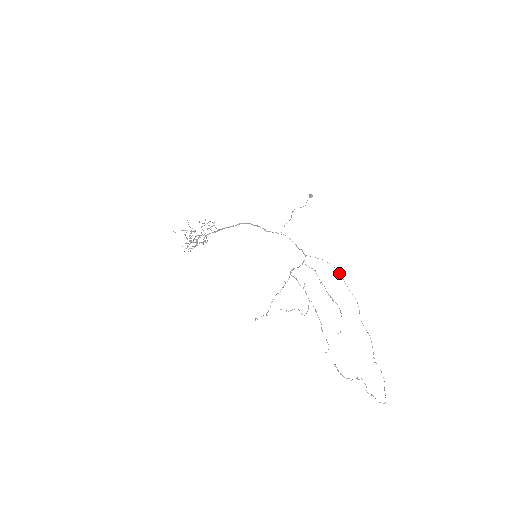
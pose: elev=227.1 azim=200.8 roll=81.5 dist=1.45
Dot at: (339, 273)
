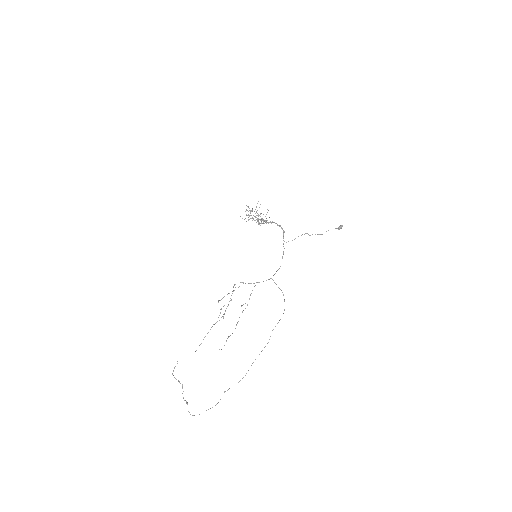
Dot at: occluded
